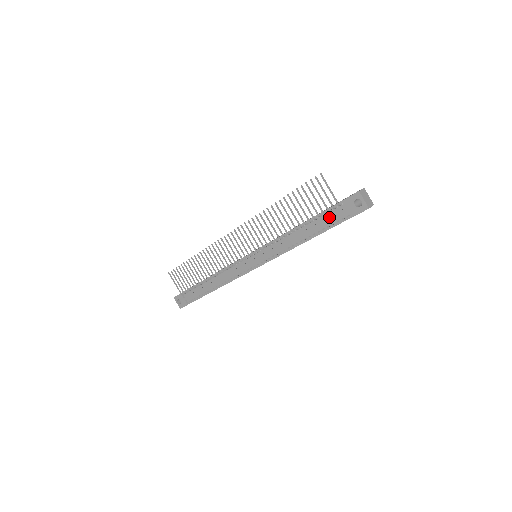
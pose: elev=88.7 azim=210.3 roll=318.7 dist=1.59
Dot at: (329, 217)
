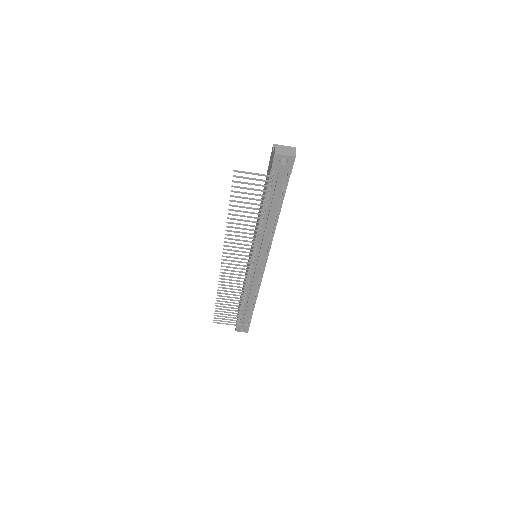
Dot at: (275, 189)
